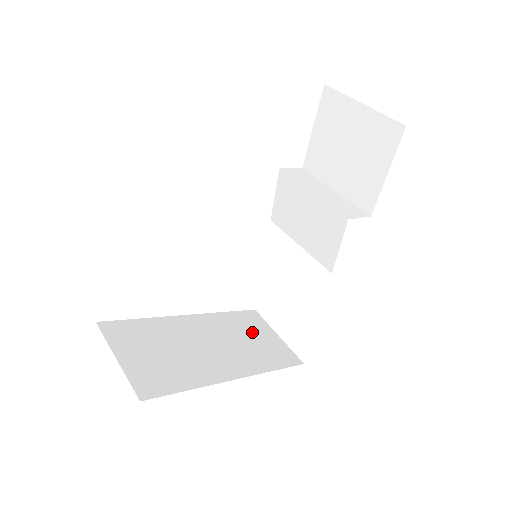
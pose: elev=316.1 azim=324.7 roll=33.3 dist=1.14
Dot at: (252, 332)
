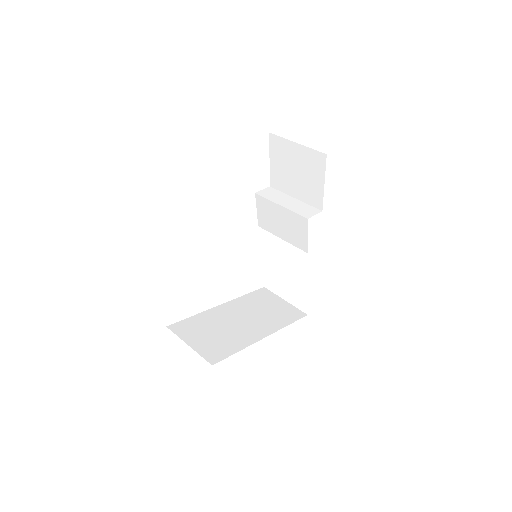
Dot at: (267, 304)
